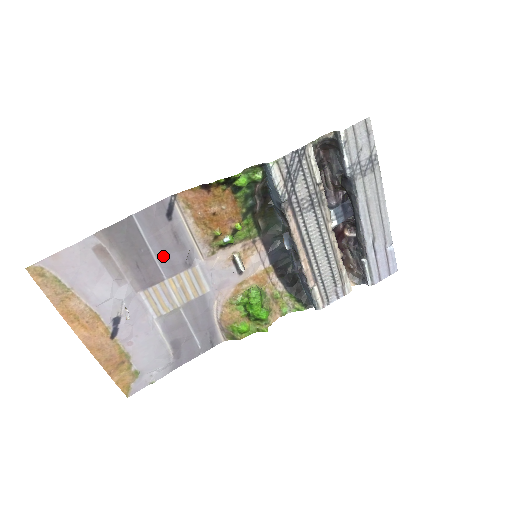
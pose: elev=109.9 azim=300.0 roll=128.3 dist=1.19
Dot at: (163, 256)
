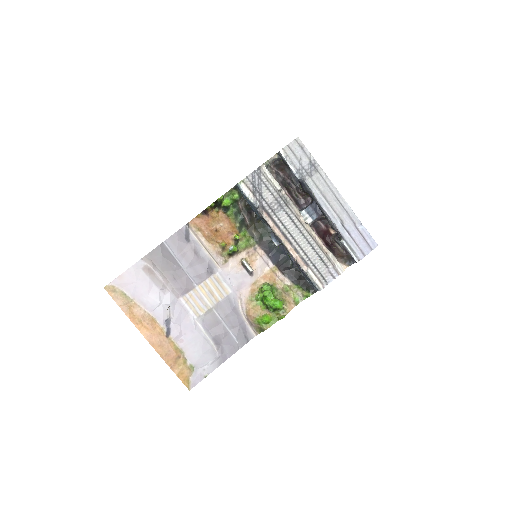
Dot at: (190, 268)
